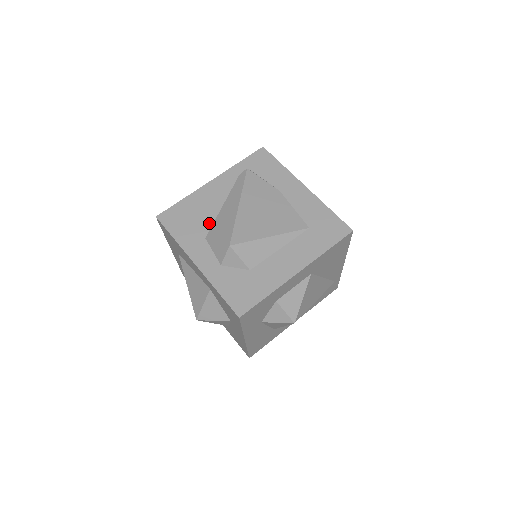
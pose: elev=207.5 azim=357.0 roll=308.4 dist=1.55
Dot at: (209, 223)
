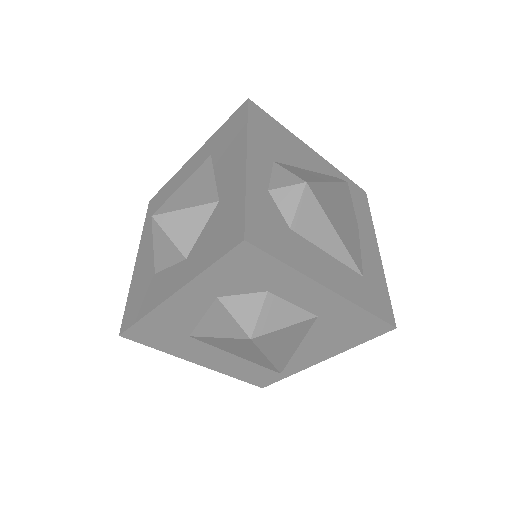
Dot at: (287, 160)
